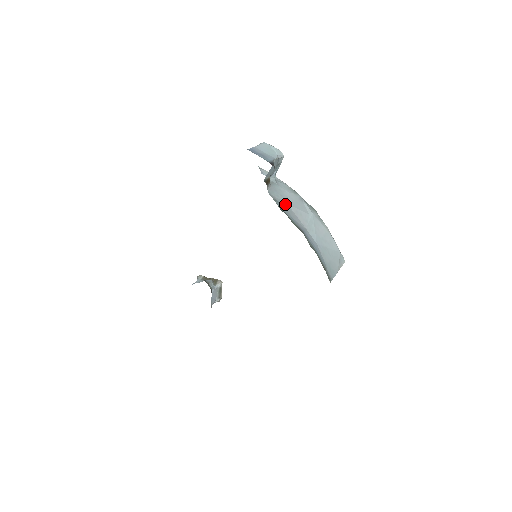
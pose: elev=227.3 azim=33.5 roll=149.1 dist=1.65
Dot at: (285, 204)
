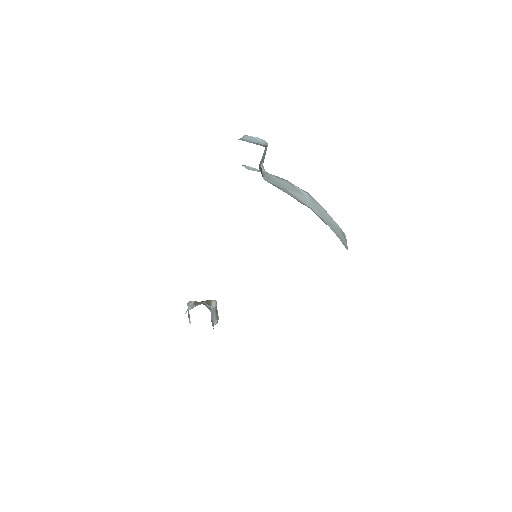
Dot at: (283, 188)
